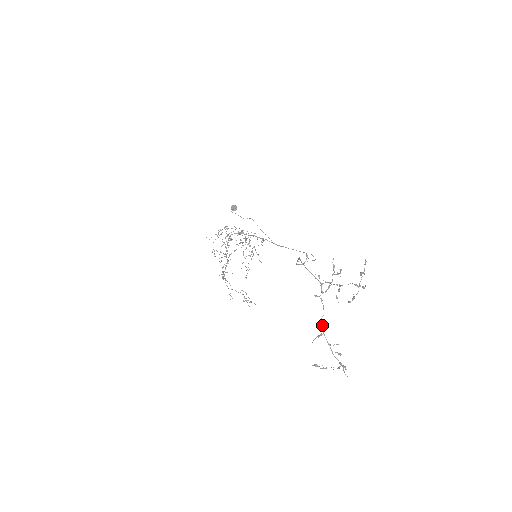
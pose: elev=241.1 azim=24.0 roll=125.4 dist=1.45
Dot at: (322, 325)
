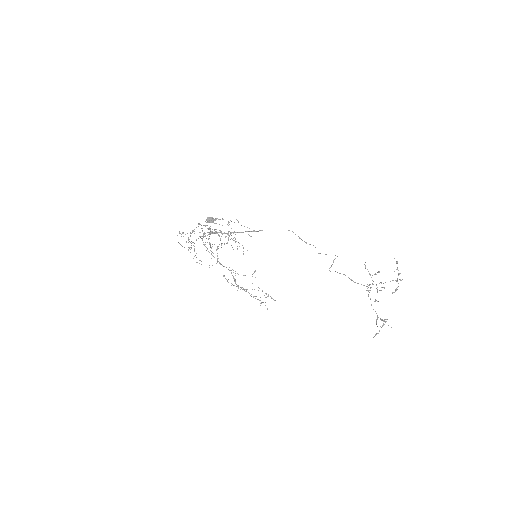
Dot at: occluded
